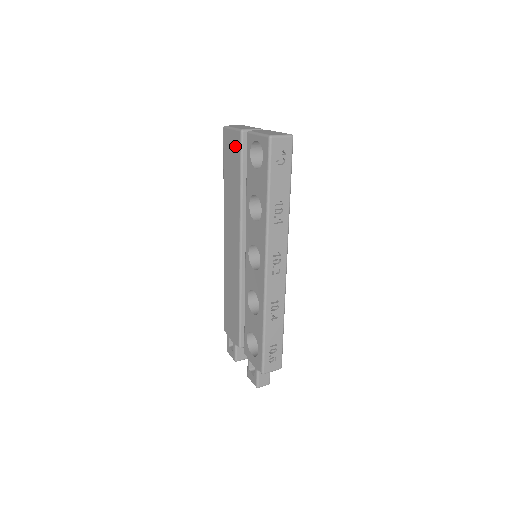
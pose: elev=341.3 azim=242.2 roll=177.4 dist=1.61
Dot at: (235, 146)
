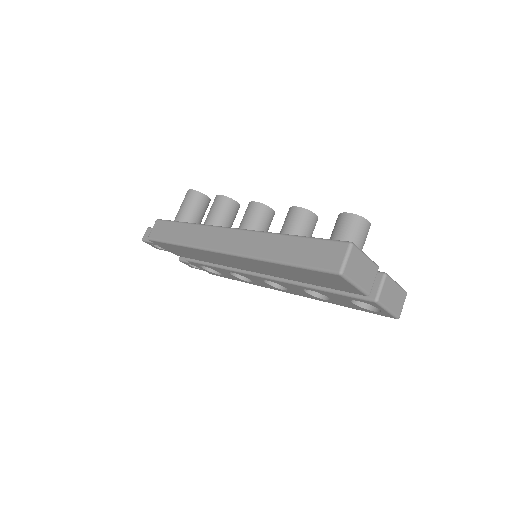
Dot at: (342, 288)
